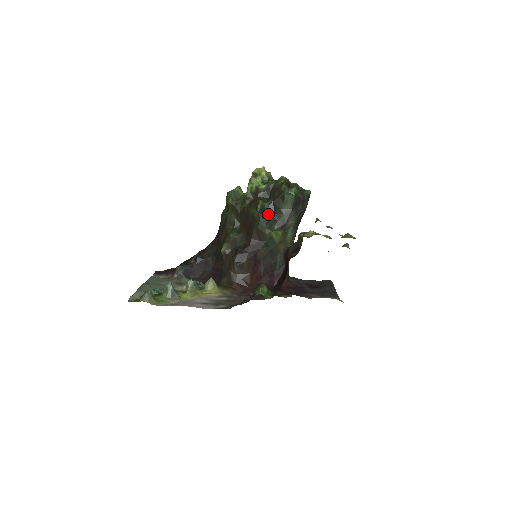
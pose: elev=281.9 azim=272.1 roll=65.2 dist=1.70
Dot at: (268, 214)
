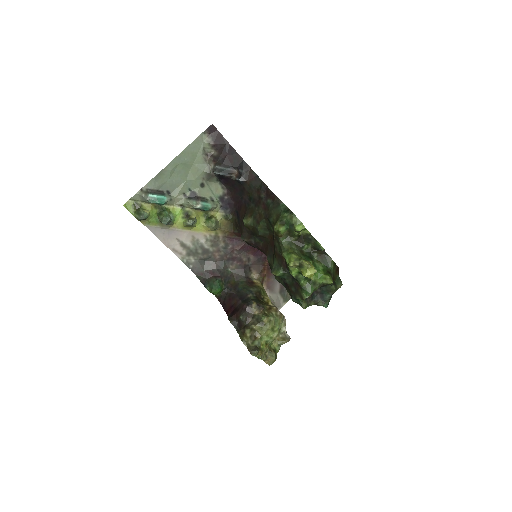
Dot at: occluded
